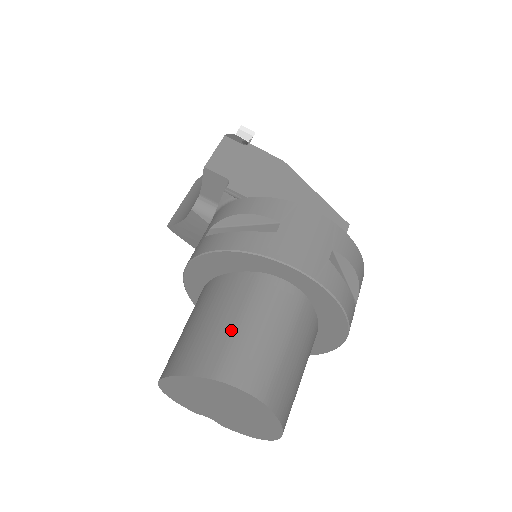
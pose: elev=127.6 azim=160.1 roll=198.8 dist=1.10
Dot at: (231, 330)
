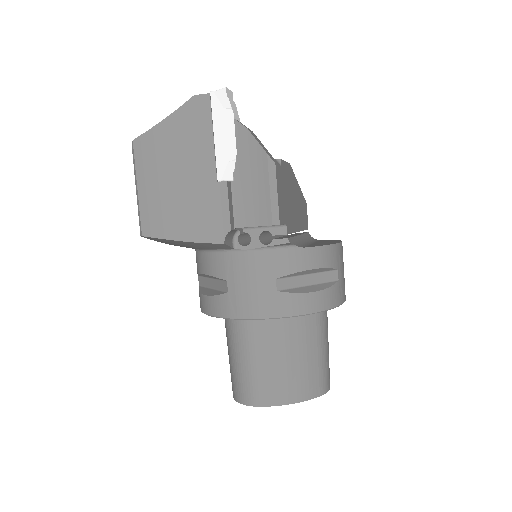
Dot at: (319, 359)
